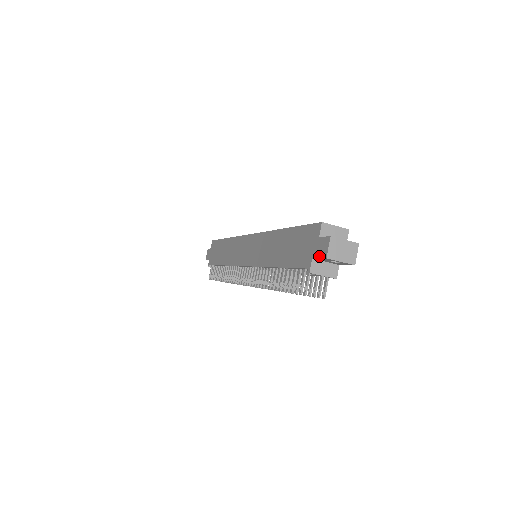
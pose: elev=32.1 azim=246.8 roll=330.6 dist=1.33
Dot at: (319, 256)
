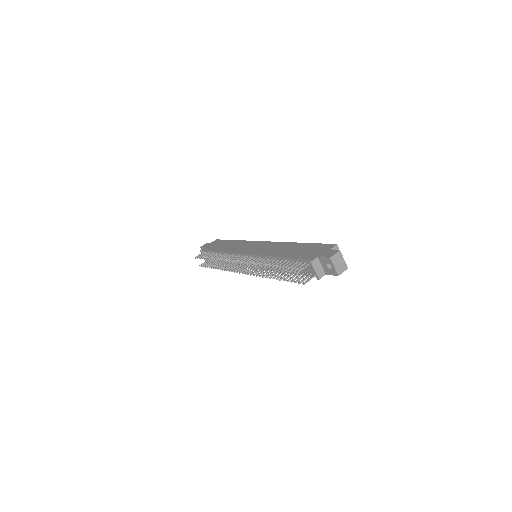
Dot at: (325, 256)
